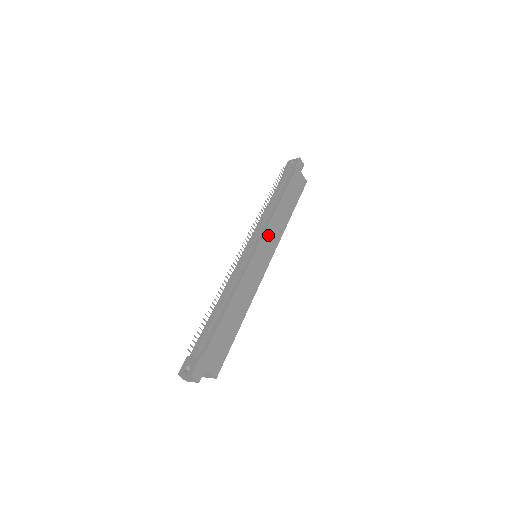
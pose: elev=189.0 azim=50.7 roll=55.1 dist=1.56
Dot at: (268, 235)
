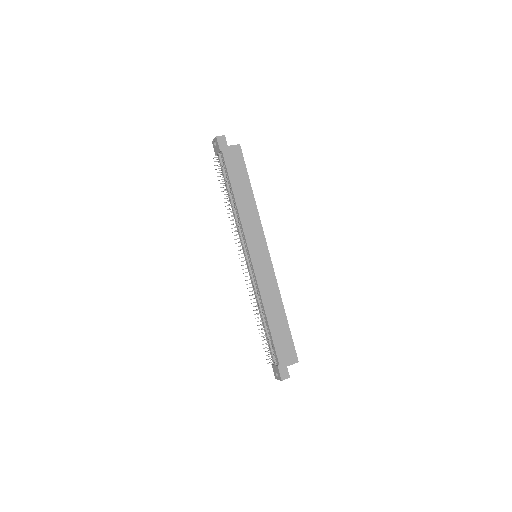
Dot at: (250, 236)
